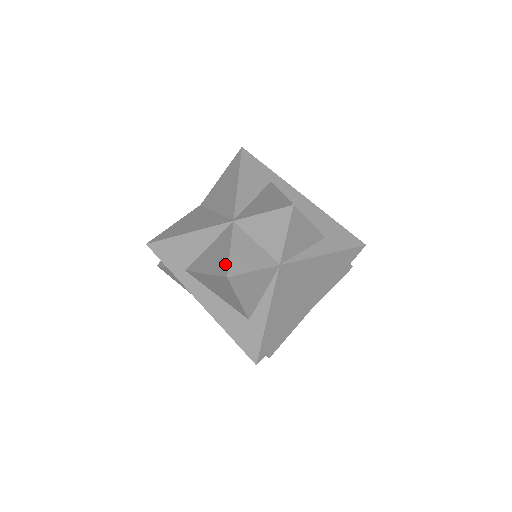
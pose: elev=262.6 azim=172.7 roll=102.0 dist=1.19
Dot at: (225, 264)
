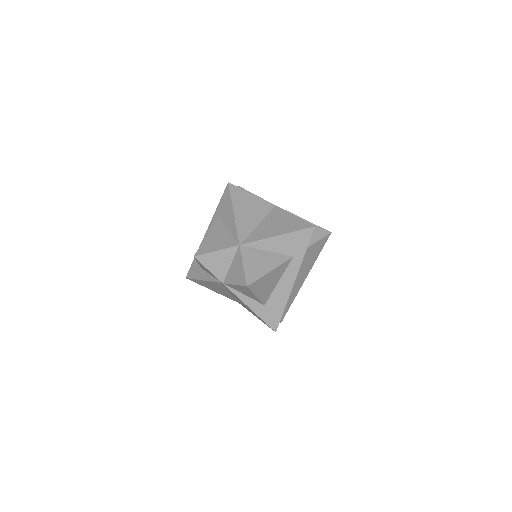
Dot at: (205, 251)
